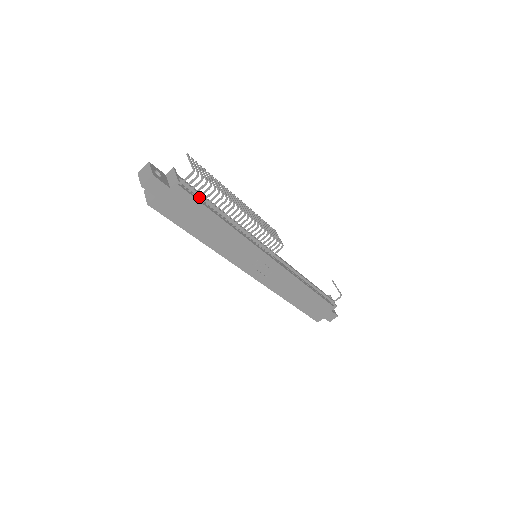
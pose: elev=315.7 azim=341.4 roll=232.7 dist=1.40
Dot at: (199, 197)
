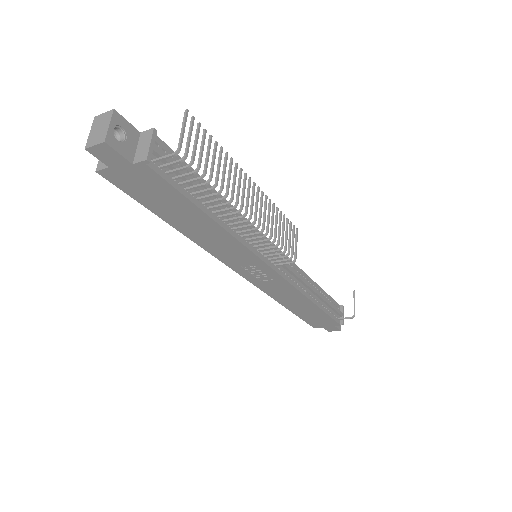
Dot at: (182, 183)
